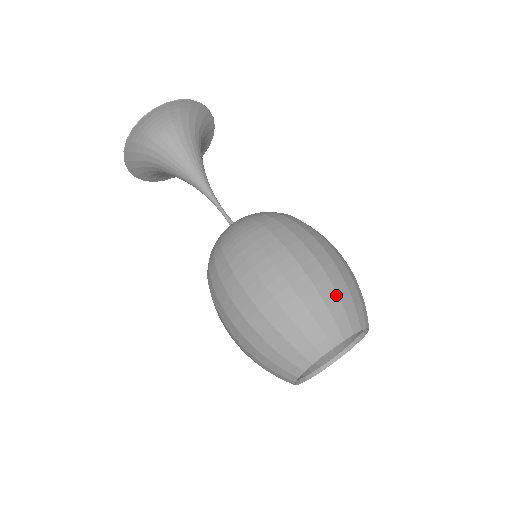
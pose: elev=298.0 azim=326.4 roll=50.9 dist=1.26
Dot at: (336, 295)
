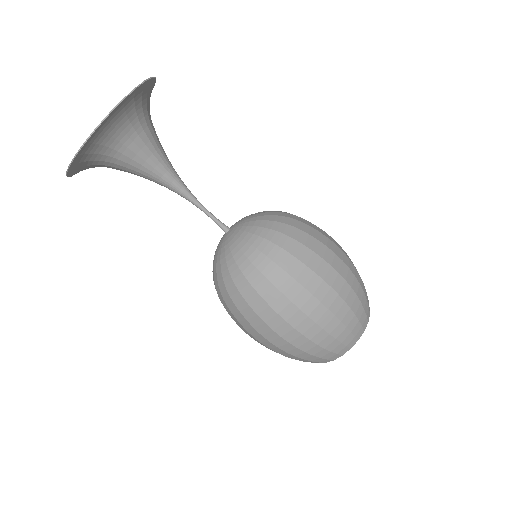
Dot at: (320, 348)
